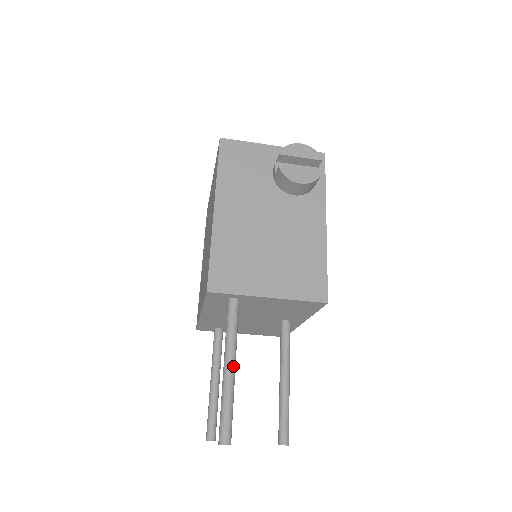
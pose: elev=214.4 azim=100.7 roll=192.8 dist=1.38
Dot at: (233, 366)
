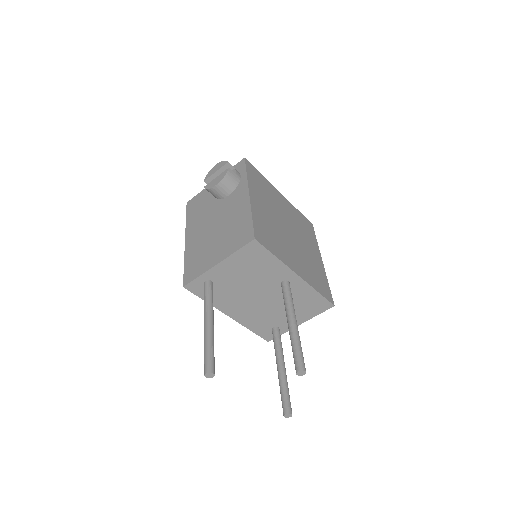
Dot at: (208, 322)
